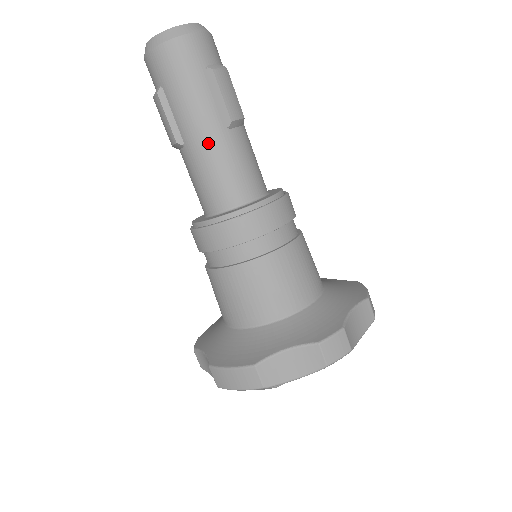
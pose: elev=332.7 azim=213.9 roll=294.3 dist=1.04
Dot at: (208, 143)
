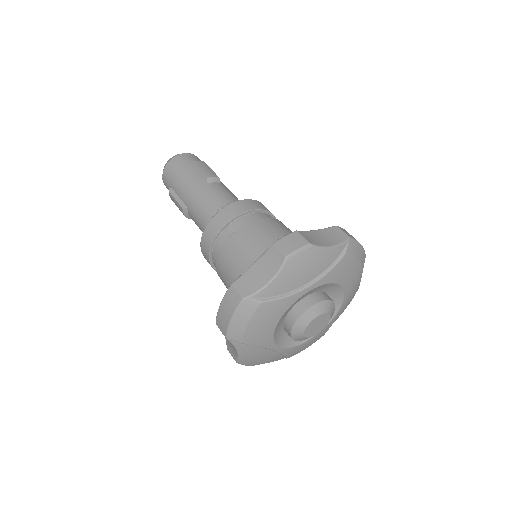
Dot at: (196, 195)
